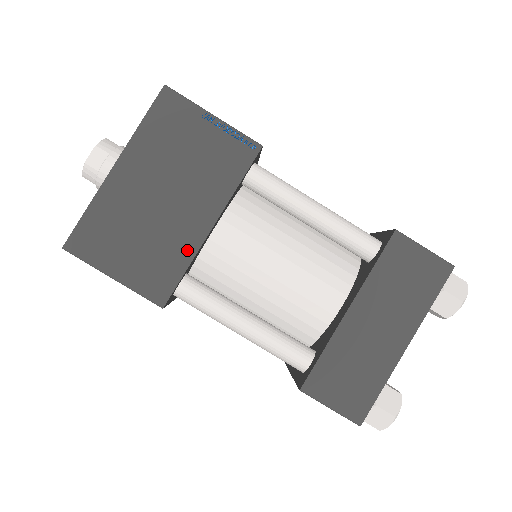
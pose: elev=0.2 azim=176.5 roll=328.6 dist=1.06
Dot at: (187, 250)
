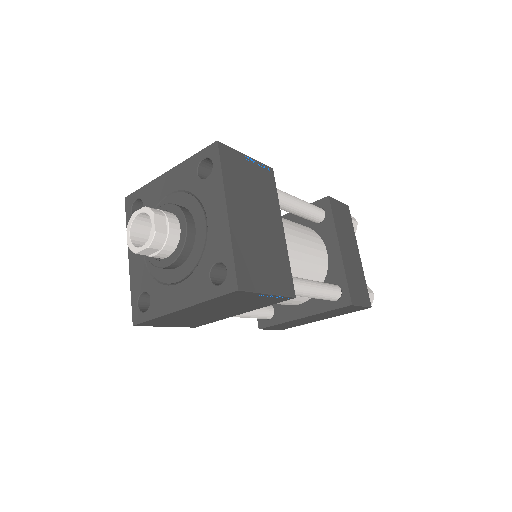
Dot at: (284, 252)
